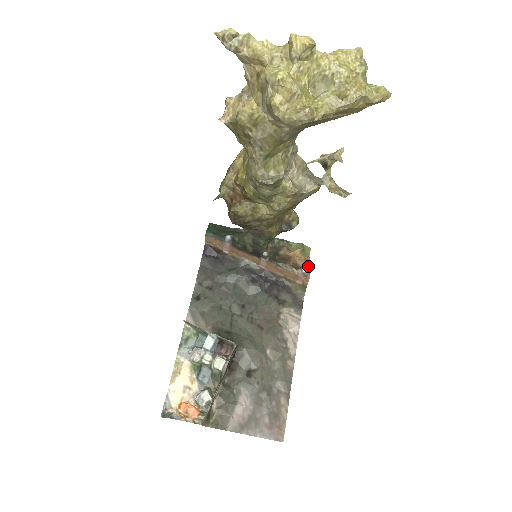
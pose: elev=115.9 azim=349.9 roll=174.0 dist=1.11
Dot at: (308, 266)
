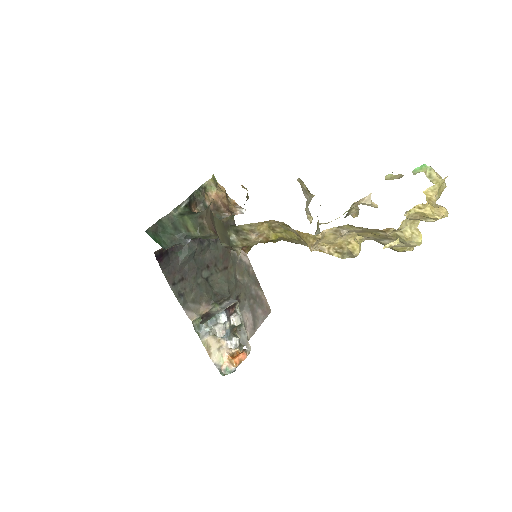
Dot at: (227, 195)
